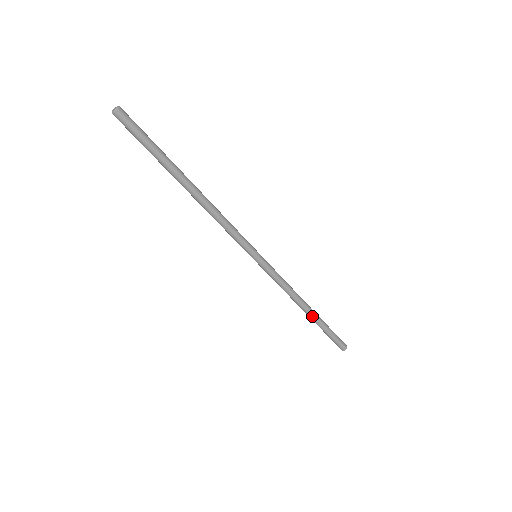
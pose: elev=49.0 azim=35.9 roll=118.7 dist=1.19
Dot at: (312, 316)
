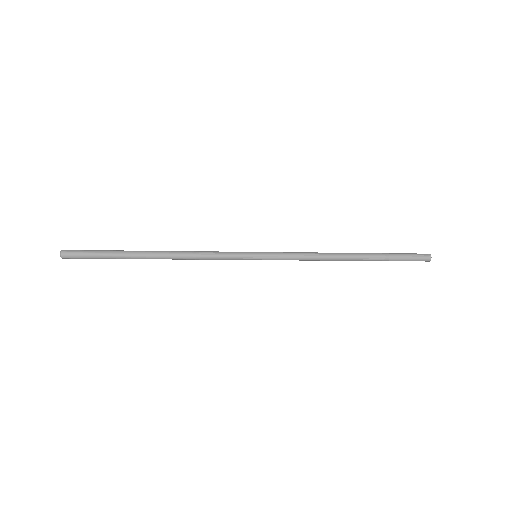
Dot at: (358, 259)
